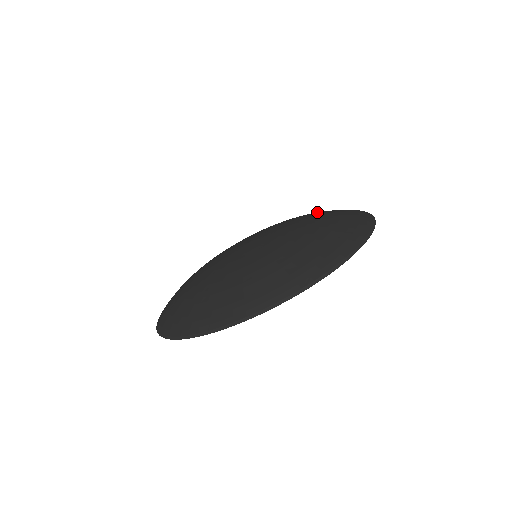
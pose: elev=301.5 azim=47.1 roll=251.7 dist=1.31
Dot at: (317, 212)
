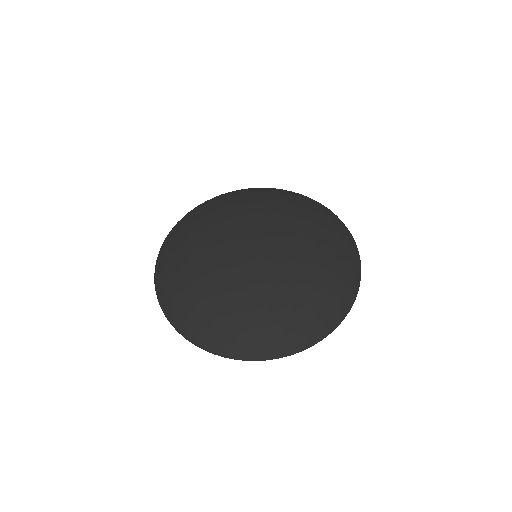
Dot at: (329, 246)
